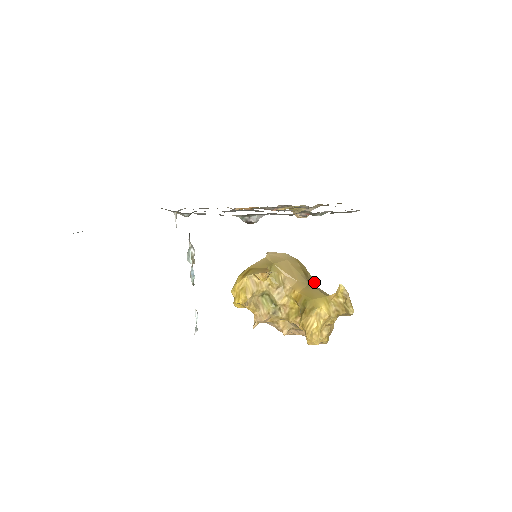
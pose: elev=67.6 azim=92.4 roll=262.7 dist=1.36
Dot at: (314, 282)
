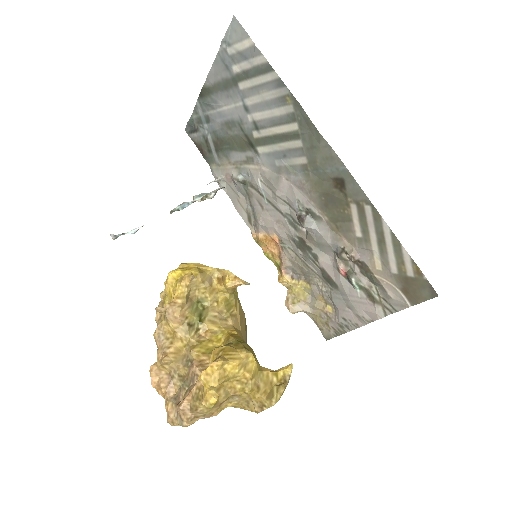
Dot at: occluded
